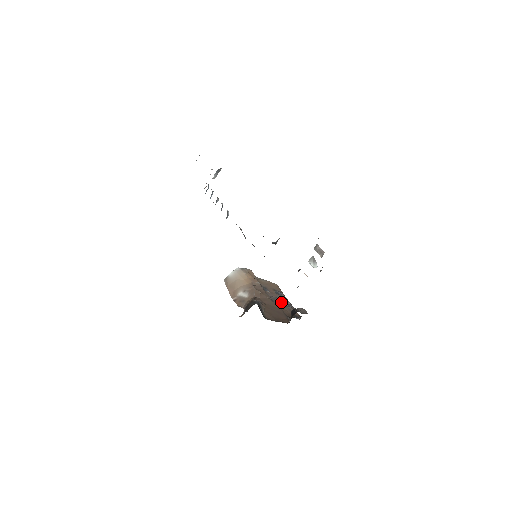
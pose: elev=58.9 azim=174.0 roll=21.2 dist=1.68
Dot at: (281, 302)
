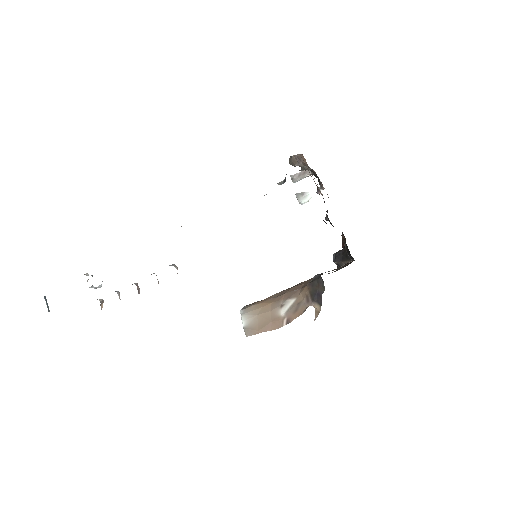
Dot at: occluded
